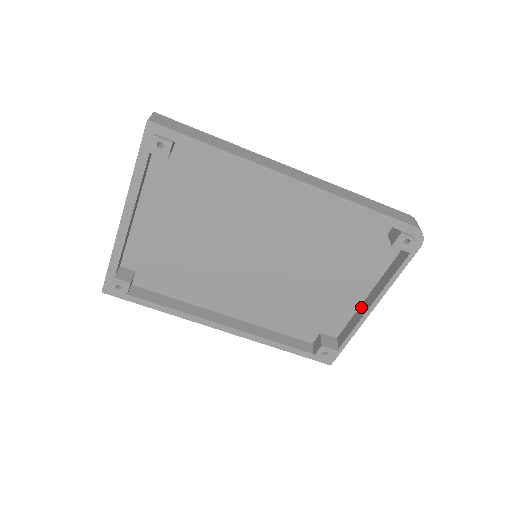
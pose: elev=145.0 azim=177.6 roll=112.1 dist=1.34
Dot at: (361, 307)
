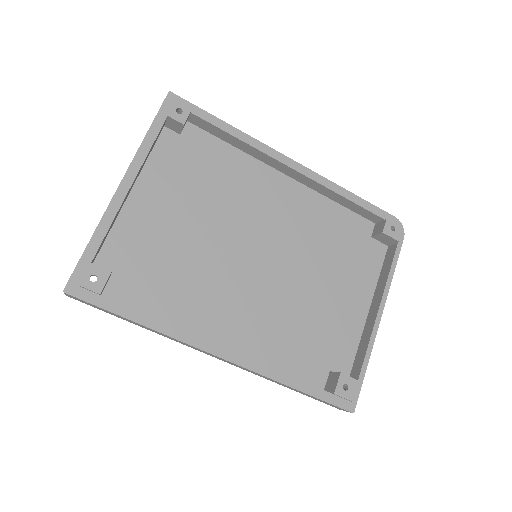
Dot at: (366, 325)
